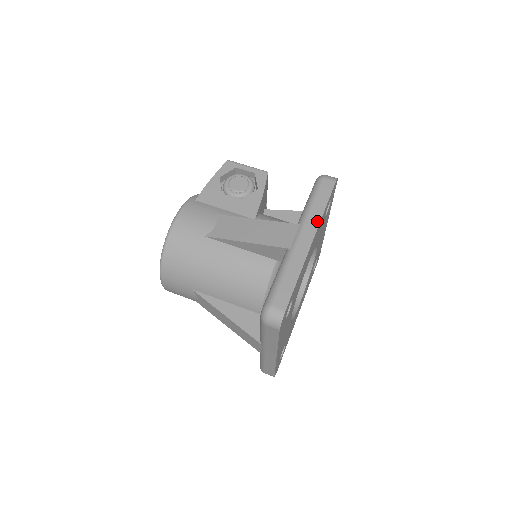
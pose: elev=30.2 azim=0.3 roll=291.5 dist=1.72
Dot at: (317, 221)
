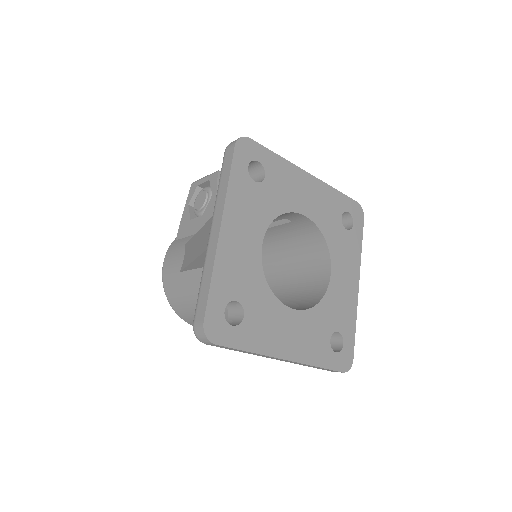
Dot at: (222, 202)
